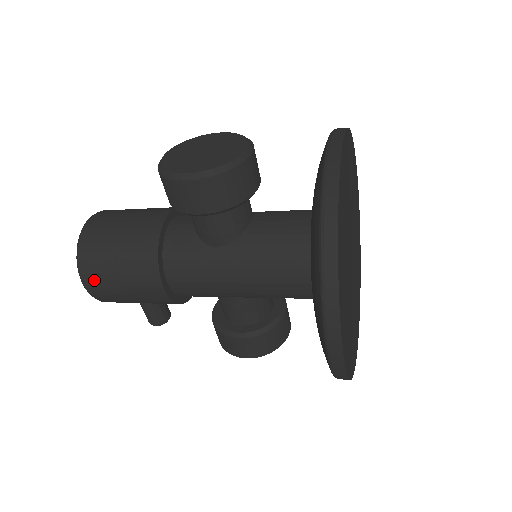
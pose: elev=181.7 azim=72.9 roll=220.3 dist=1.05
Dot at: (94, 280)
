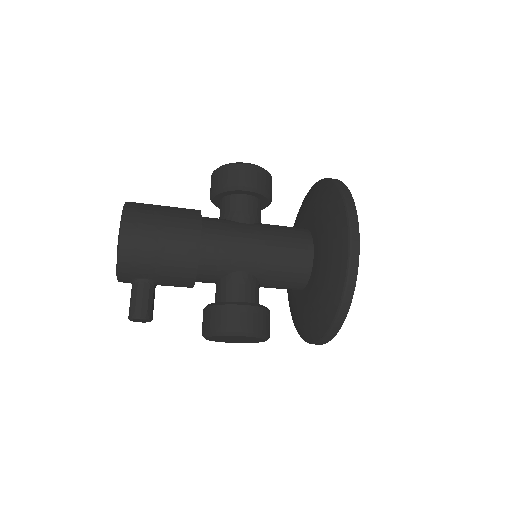
Dot at: (137, 222)
